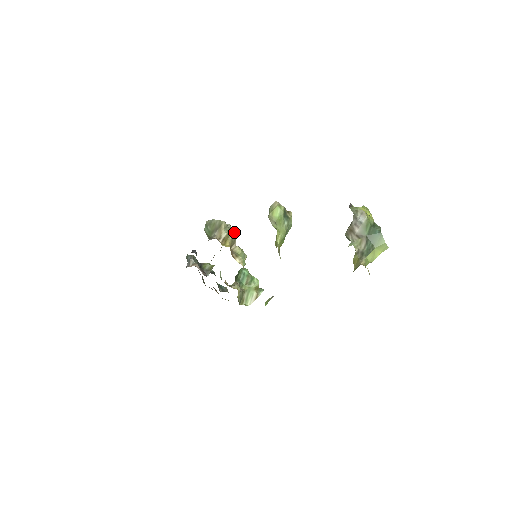
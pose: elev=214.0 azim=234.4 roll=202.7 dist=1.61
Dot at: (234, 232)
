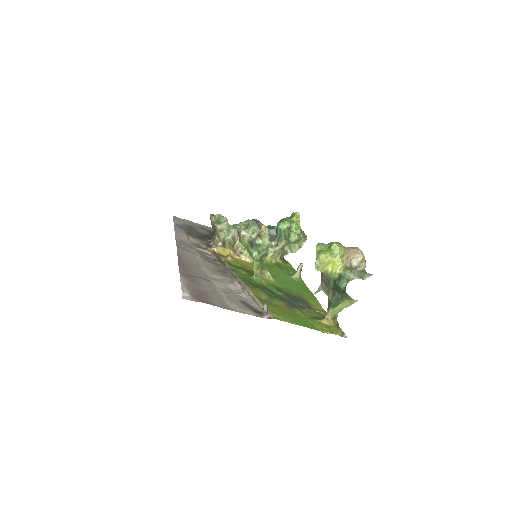
Dot at: (233, 230)
